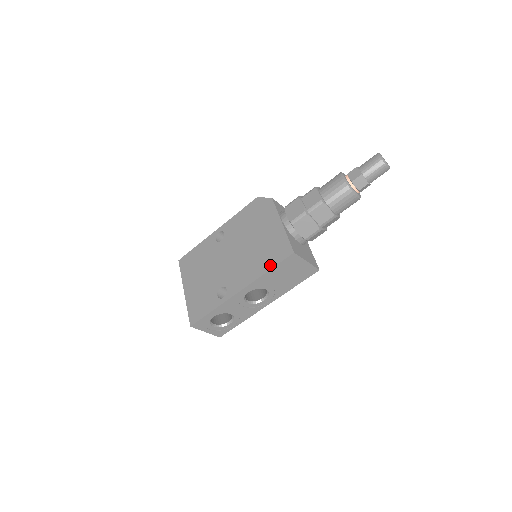
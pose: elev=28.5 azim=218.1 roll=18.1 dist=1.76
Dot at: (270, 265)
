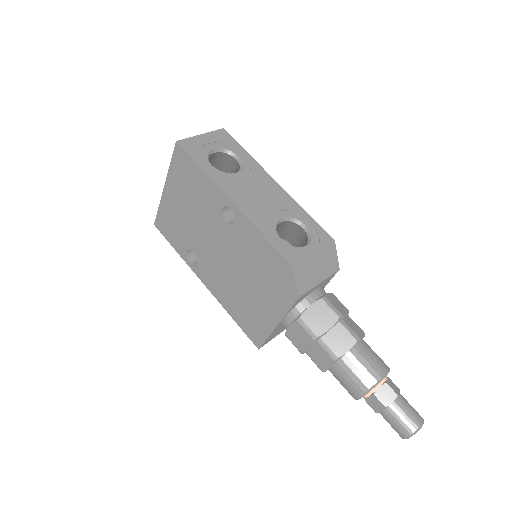
Dot at: (237, 320)
